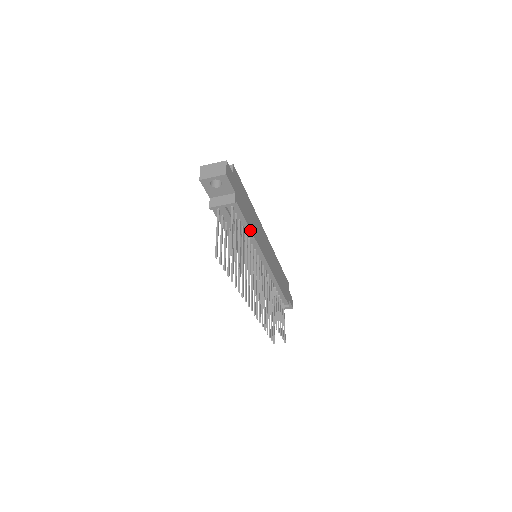
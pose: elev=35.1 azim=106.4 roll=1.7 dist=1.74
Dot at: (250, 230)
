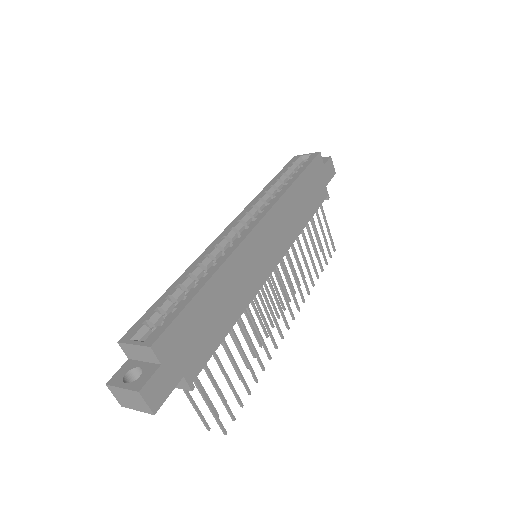
Dot at: (232, 326)
